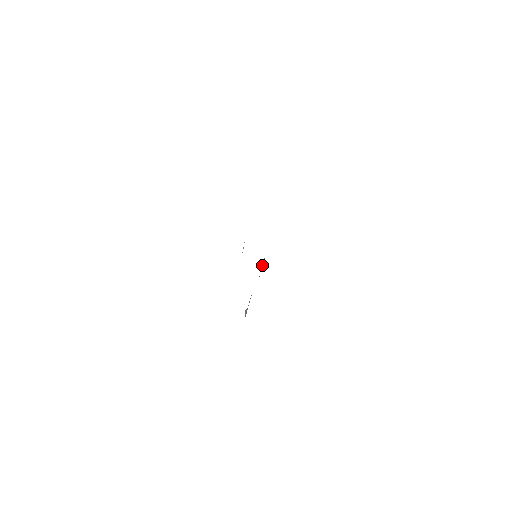
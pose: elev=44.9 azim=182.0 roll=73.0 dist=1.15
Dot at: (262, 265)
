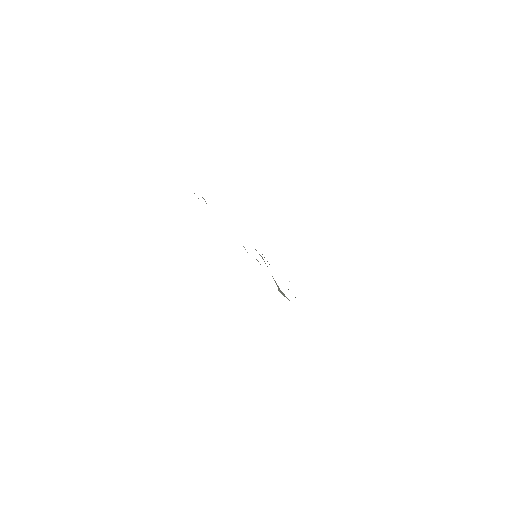
Dot at: occluded
